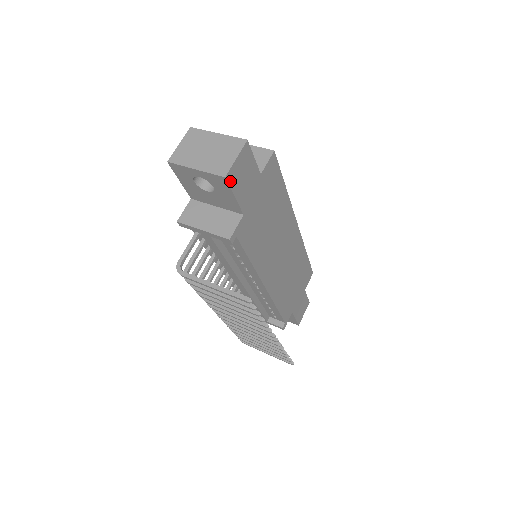
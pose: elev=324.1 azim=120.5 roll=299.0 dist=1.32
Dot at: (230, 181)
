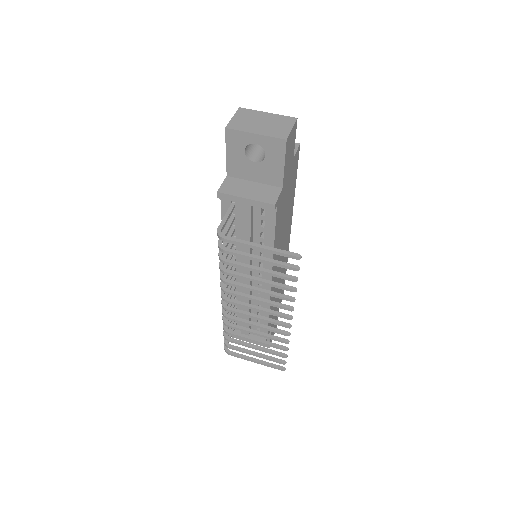
Dot at: (286, 147)
